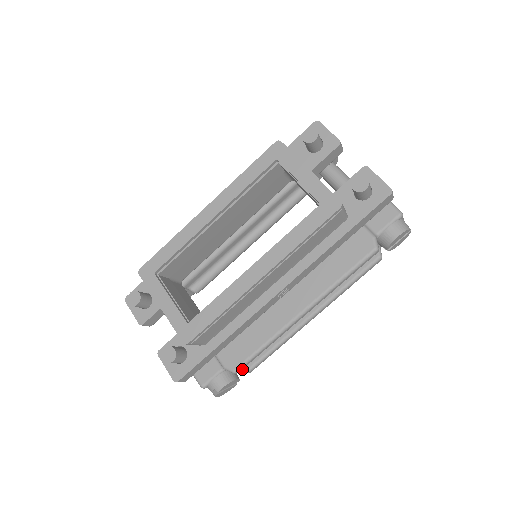
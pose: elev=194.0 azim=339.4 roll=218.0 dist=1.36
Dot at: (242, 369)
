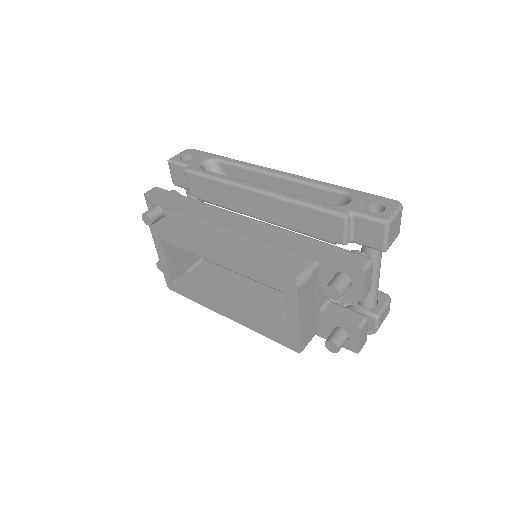
Dot at: occluded
